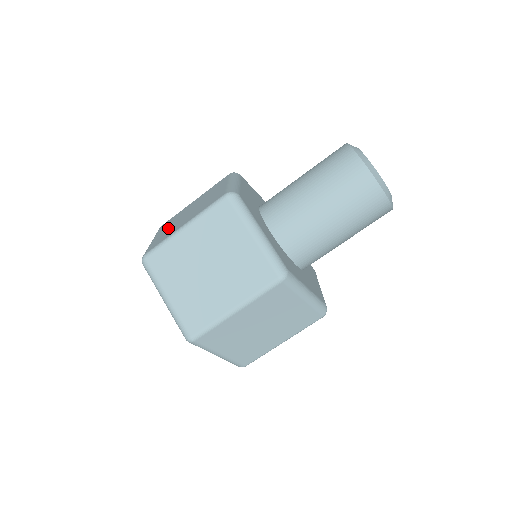
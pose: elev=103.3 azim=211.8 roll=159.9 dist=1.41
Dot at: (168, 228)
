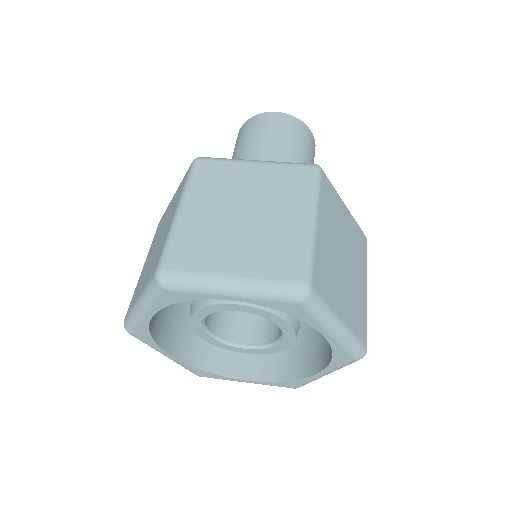
Dot at: (148, 270)
